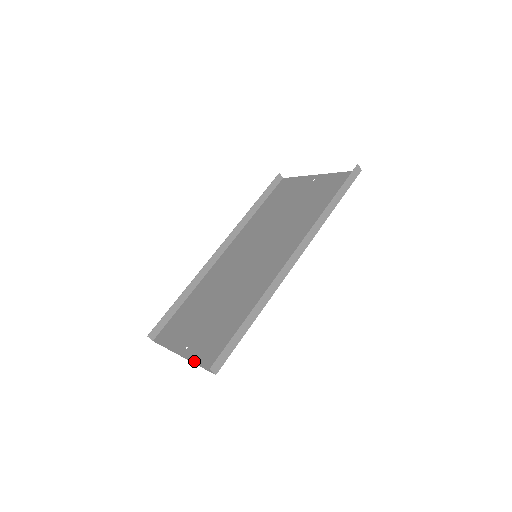
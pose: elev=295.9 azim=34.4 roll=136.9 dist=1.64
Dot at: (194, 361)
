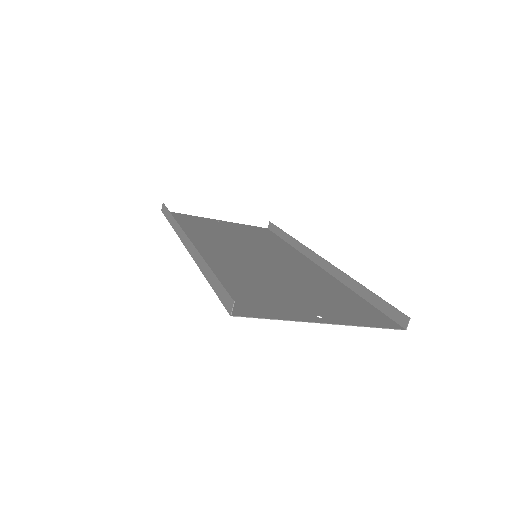
Dot at: (359, 324)
